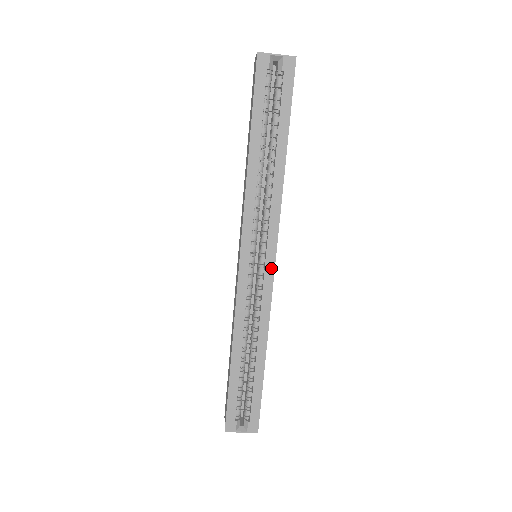
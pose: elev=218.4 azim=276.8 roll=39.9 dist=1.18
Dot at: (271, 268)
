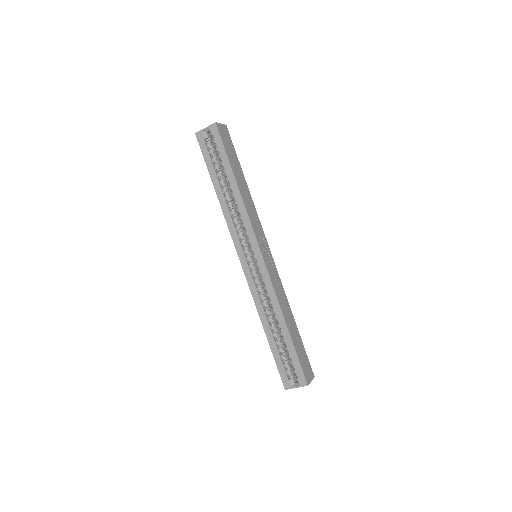
Dot at: (261, 260)
